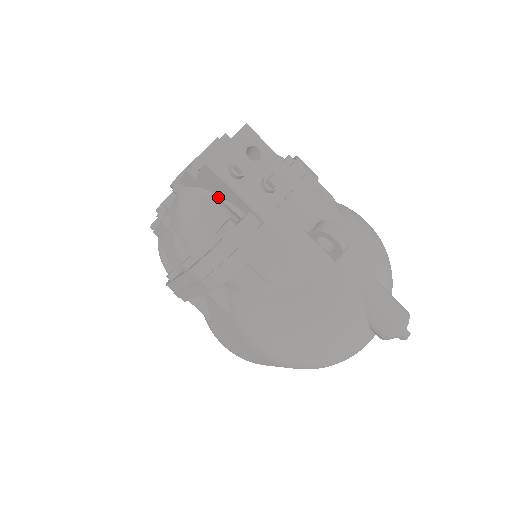
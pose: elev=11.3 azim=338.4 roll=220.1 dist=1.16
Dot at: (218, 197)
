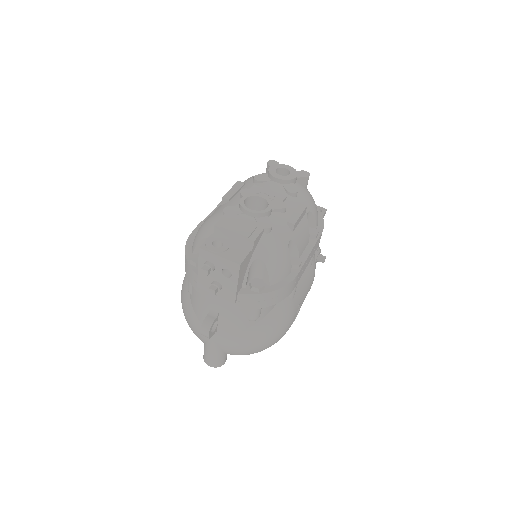
Dot at: occluded
